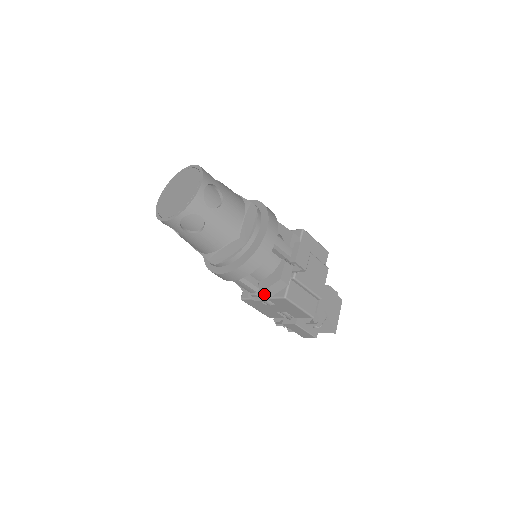
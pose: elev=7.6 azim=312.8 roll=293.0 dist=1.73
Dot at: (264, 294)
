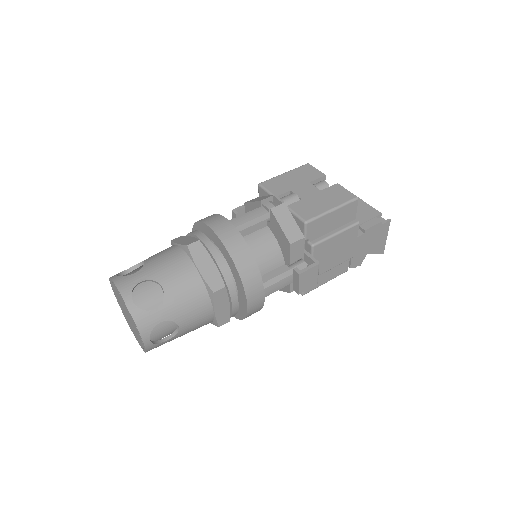
Dot at: occluded
